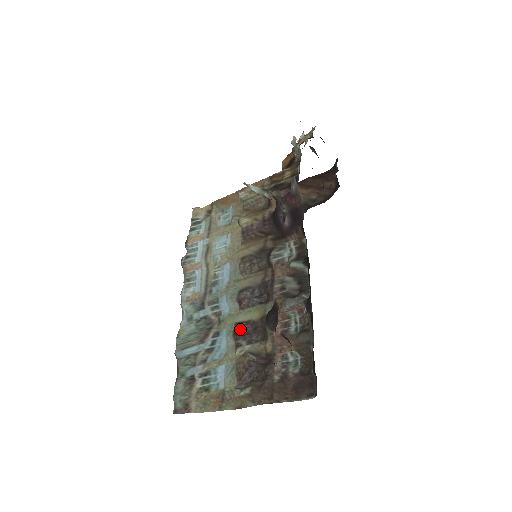
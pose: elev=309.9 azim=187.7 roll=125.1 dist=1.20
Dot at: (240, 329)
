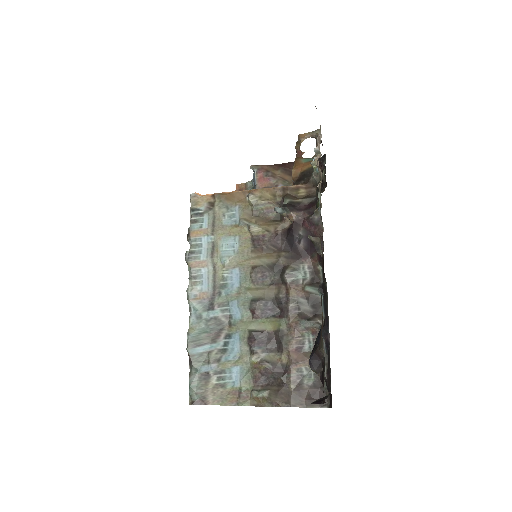
Dot at: (255, 338)
